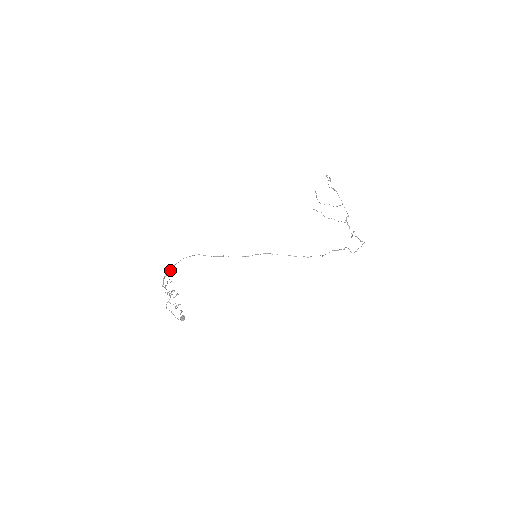
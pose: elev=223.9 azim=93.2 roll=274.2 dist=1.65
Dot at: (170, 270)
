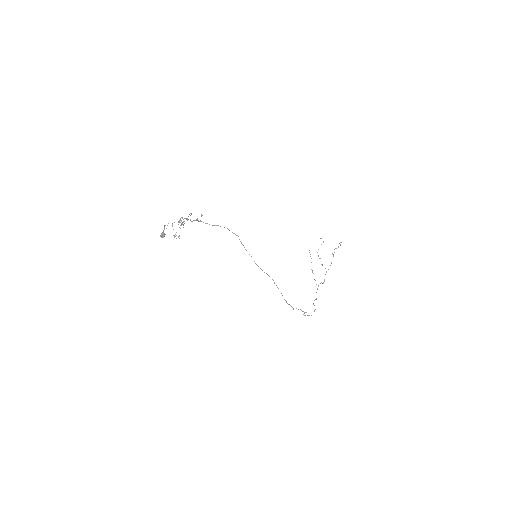
Dot at: (209, 224)
